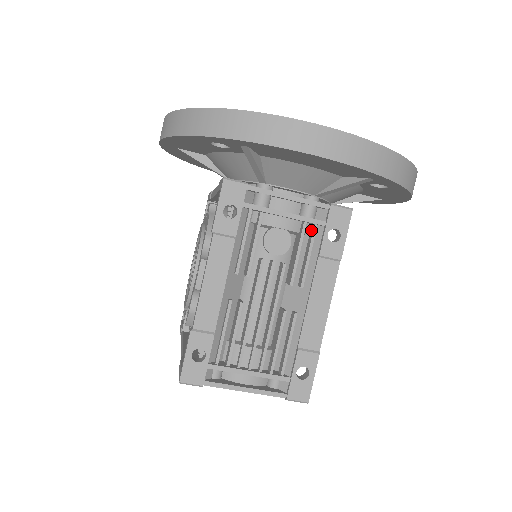
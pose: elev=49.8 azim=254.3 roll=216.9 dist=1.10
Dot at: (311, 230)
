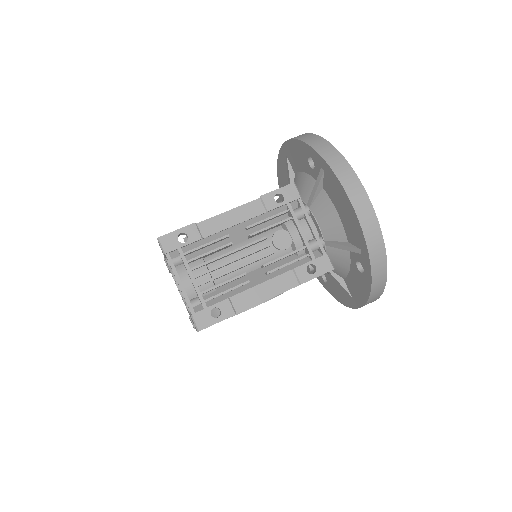
Dot at: (303, 256)
